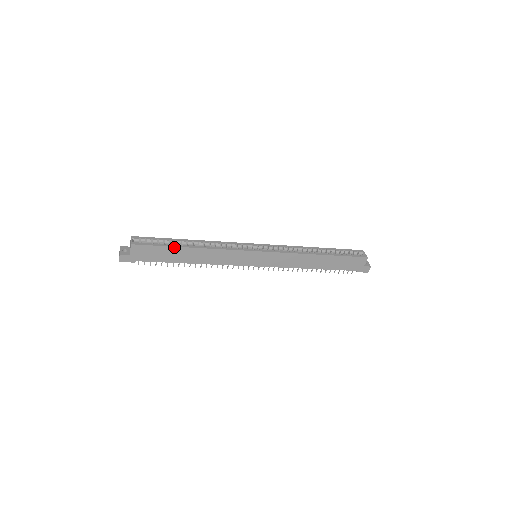
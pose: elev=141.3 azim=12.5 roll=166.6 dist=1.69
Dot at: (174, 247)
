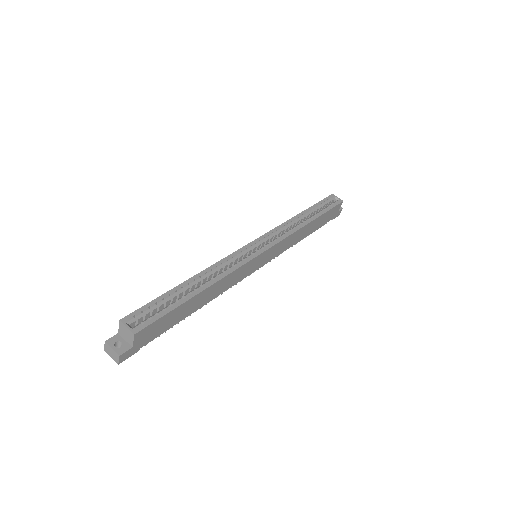
Dot at: (184, 303)
